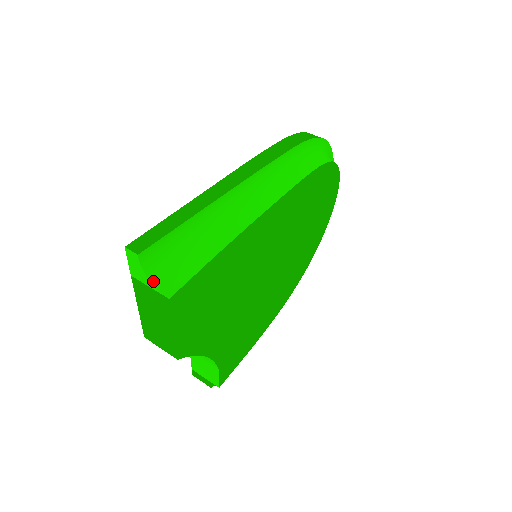
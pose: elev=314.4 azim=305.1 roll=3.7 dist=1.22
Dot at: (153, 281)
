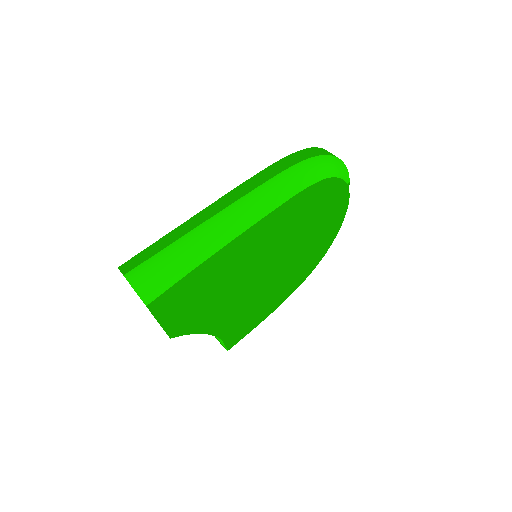
Dot at: (138, 292)
